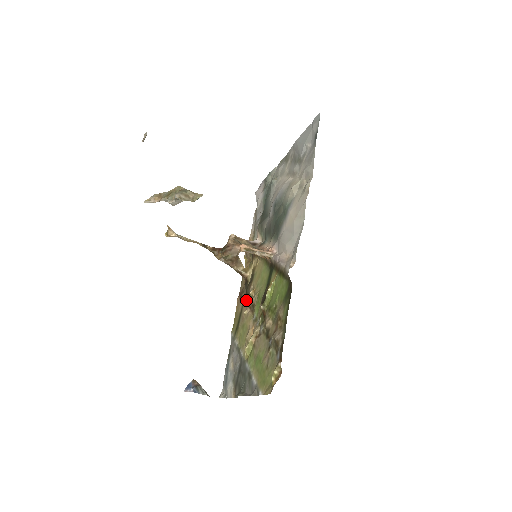
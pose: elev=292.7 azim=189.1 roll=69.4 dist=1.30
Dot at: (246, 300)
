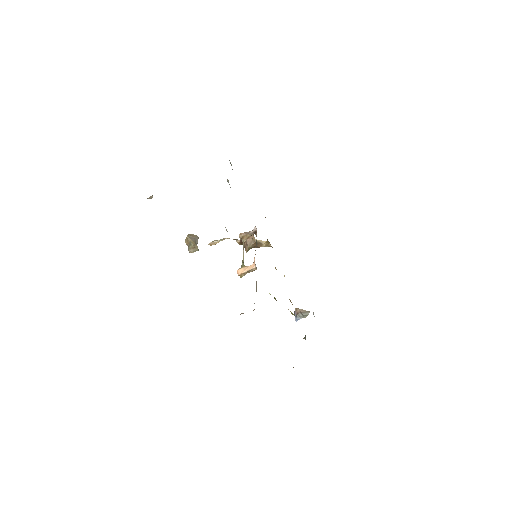
Dot at: occluded
